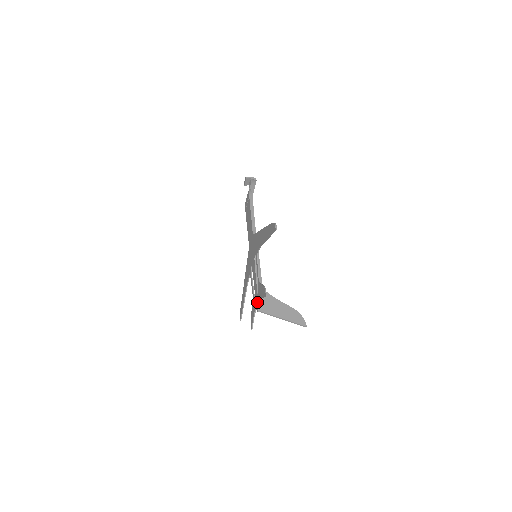
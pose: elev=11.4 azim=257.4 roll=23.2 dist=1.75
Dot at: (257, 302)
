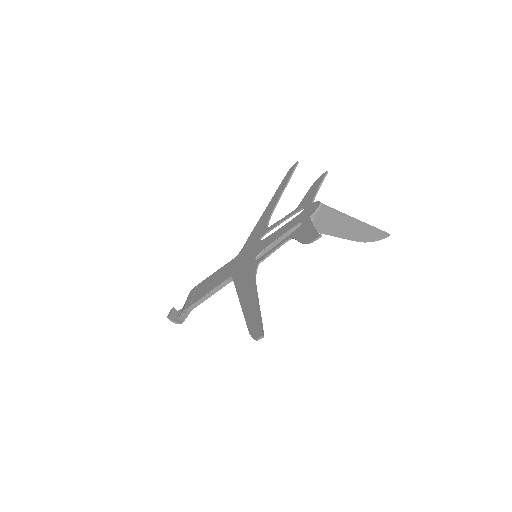
Dot at: (309, 208)
